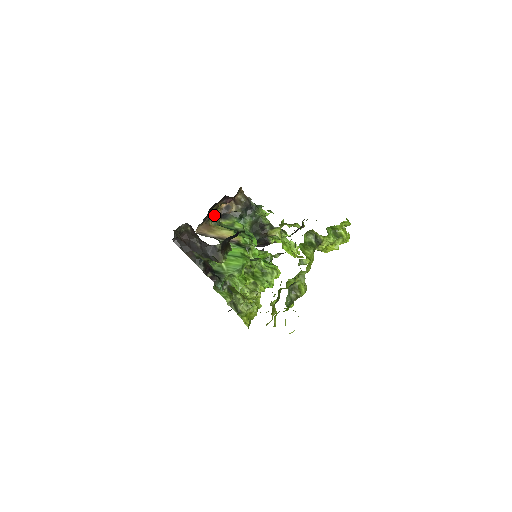
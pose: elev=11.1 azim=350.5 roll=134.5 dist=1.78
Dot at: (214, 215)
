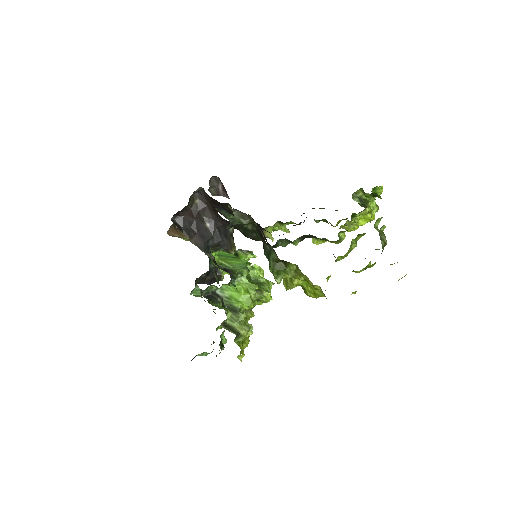
Dot at: occluded
